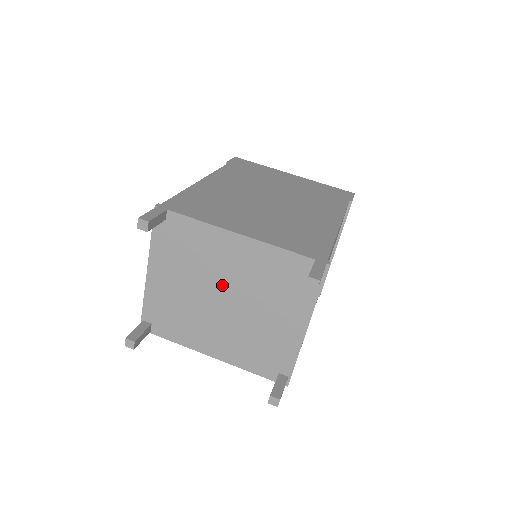
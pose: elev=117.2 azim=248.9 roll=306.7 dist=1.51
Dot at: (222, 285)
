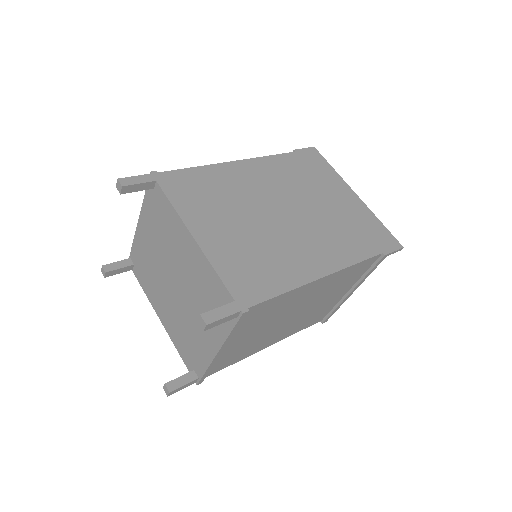
Dot at: (175, 270)
